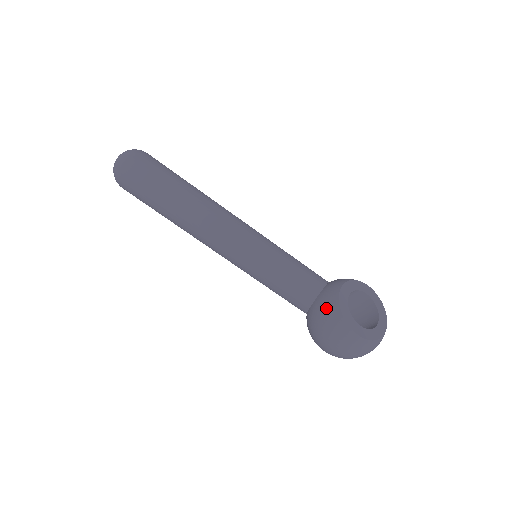
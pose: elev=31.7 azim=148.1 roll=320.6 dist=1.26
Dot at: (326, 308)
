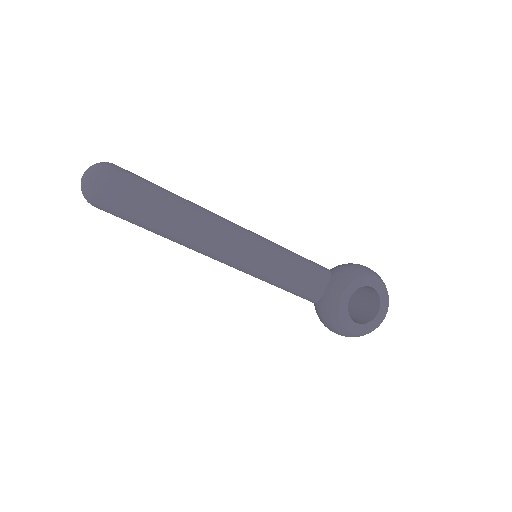
Dot at: (328, 317)
